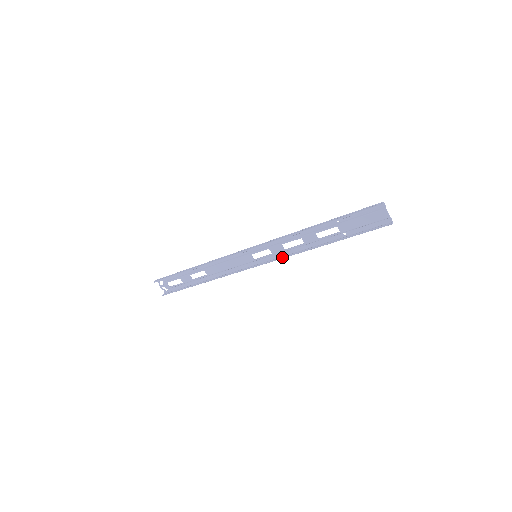
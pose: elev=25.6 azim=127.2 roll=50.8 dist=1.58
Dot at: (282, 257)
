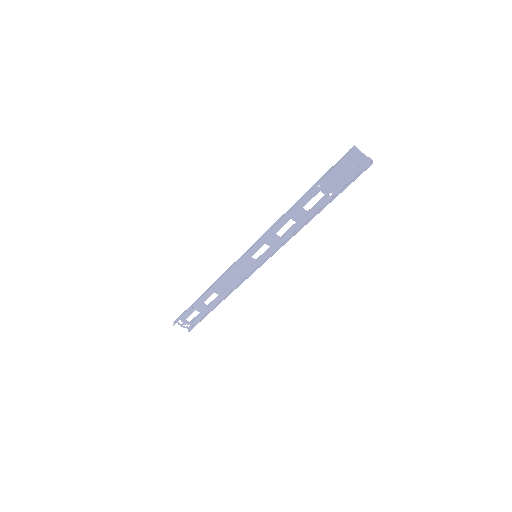
Dot at: (281, 245)
